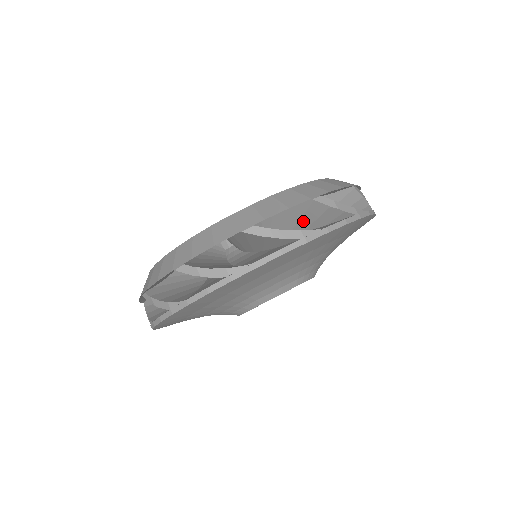
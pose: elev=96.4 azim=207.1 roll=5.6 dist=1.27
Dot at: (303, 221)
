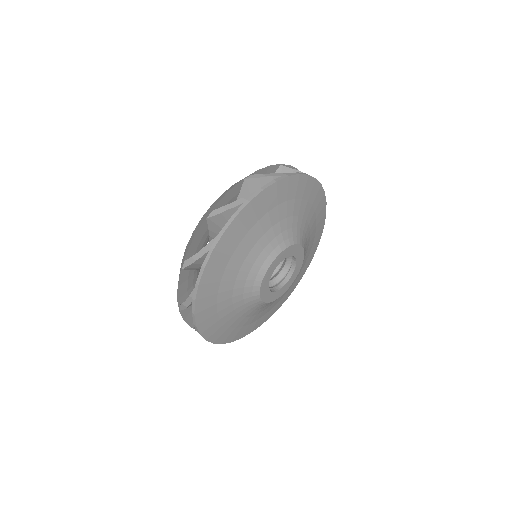
Dot at: occluded
